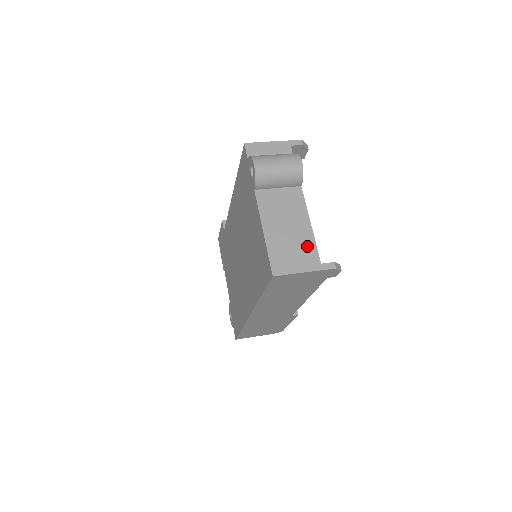
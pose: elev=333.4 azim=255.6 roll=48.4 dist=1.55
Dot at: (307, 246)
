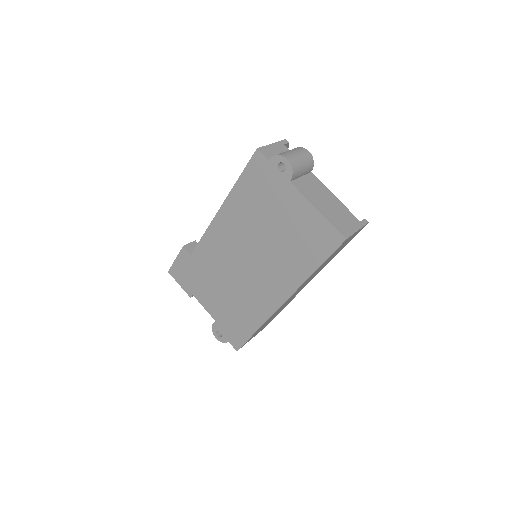
Dot at: (346, 212)
